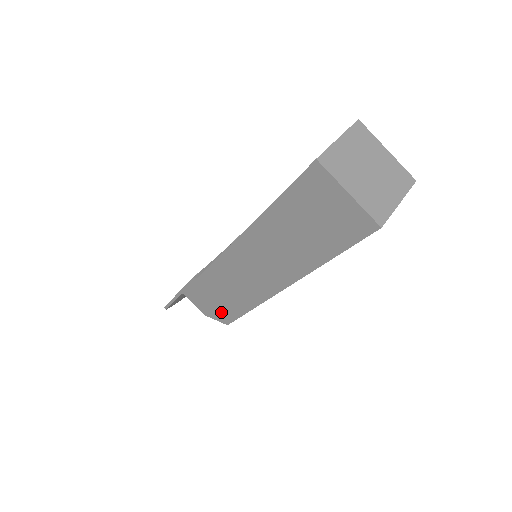
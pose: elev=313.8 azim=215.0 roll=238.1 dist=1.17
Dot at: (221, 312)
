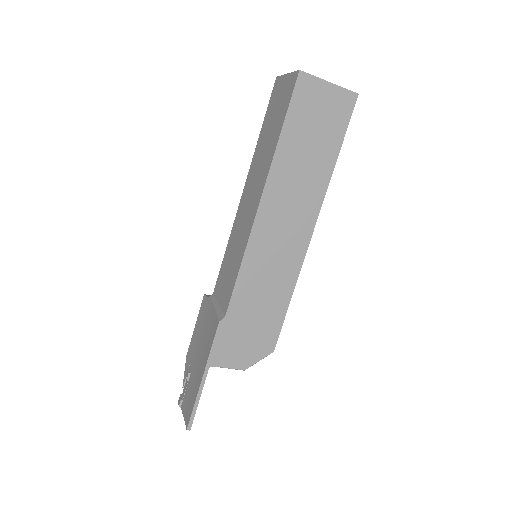
Dot at: (262, 339)
